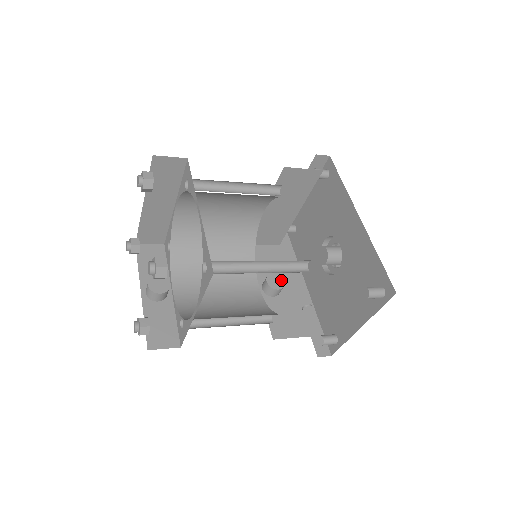
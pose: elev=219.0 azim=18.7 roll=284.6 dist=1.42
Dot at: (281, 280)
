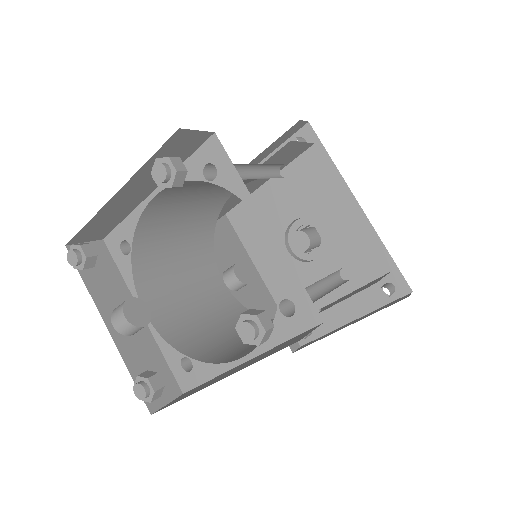
Dot at: (246, 270)
